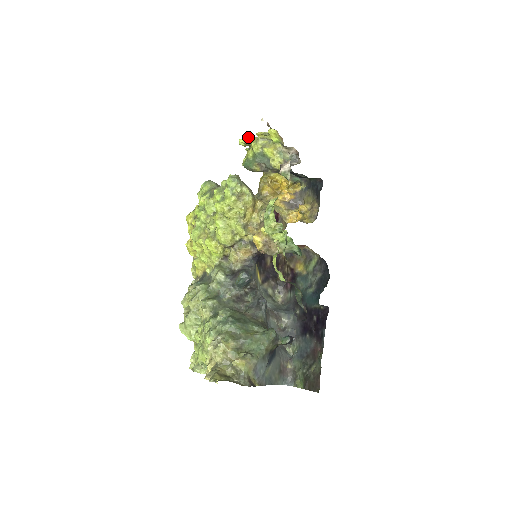
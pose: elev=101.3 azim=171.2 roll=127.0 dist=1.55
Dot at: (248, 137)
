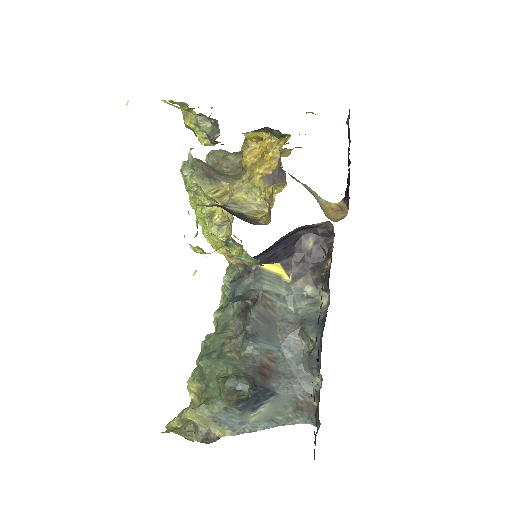
Dot at: occluded
